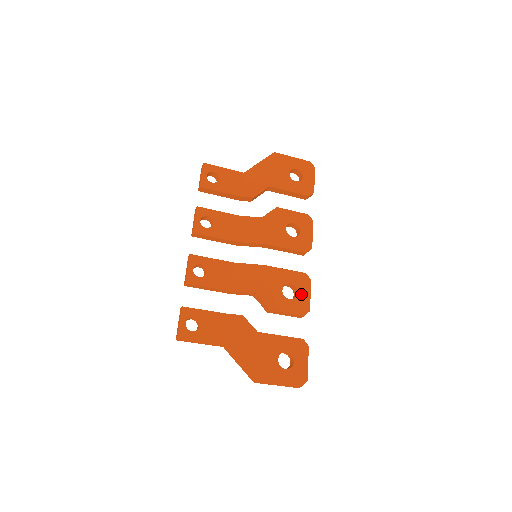
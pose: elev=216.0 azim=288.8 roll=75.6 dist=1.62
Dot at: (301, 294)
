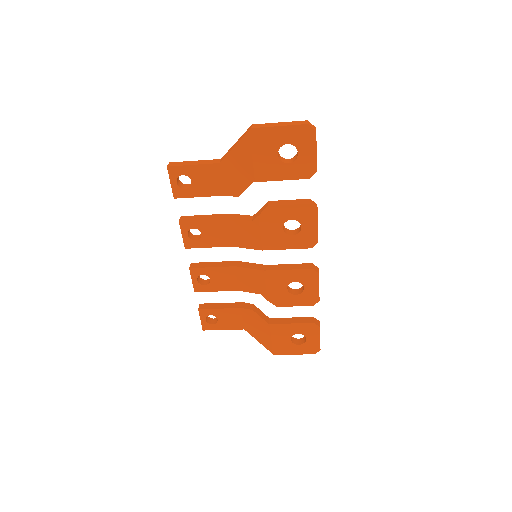
Dot at: (308, 288)
